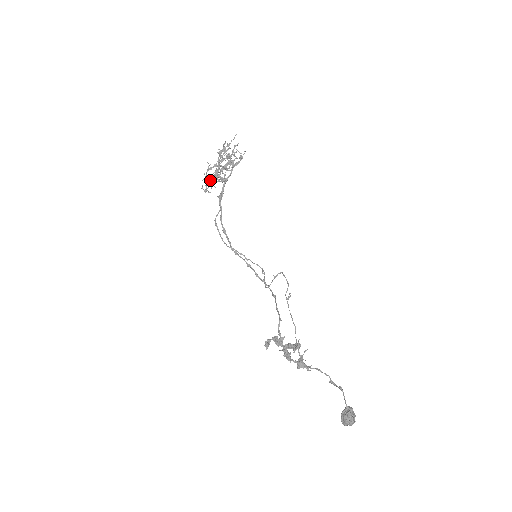
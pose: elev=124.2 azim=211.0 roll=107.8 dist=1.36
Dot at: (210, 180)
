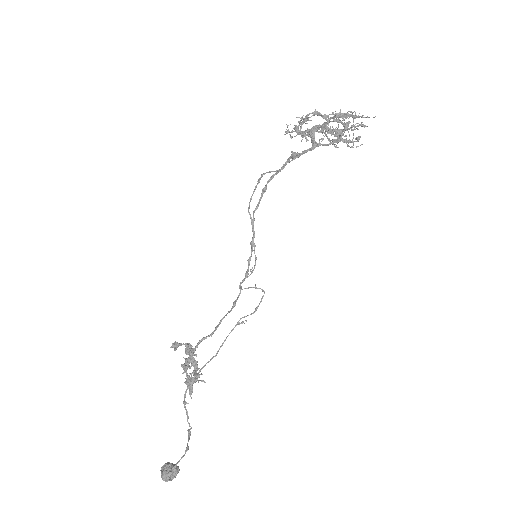
Dot at: (307, 123)
